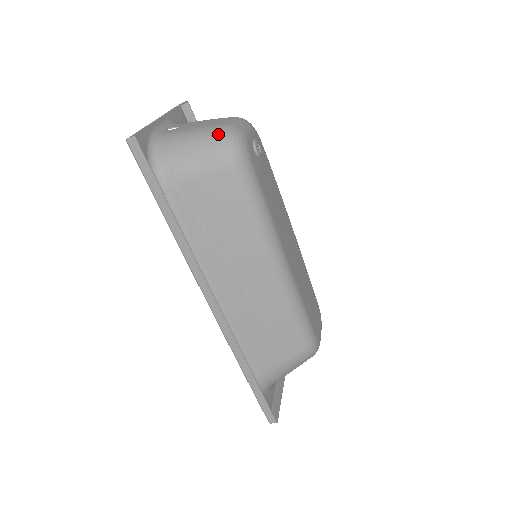
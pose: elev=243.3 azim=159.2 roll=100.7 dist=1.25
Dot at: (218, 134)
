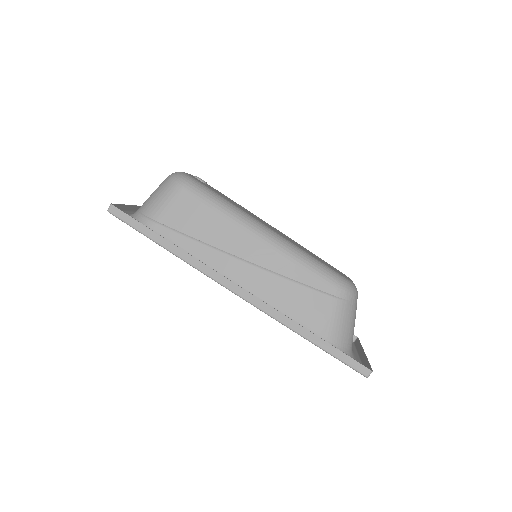
Dot at: (165, 180)
